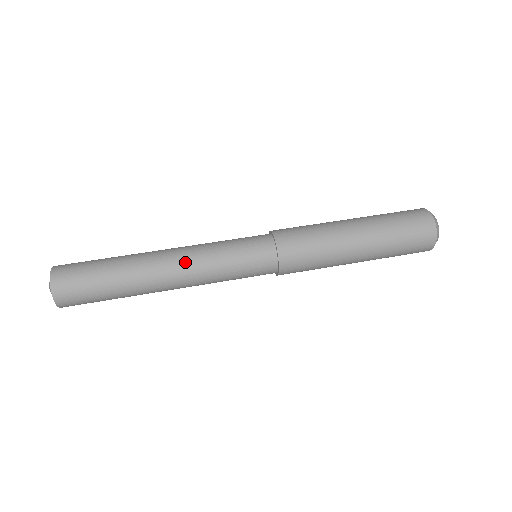
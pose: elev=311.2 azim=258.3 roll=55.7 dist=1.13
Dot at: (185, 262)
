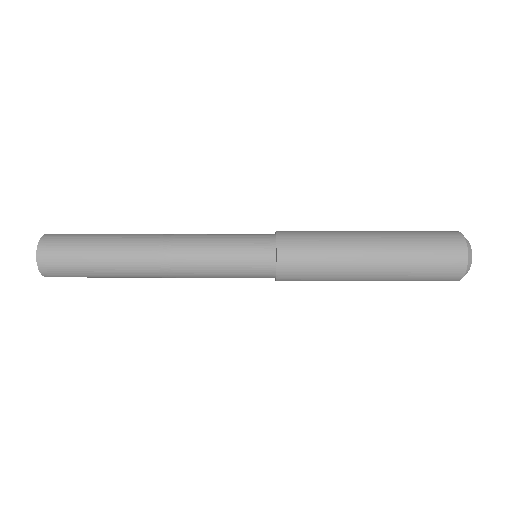
Dot at: (175, 256)
